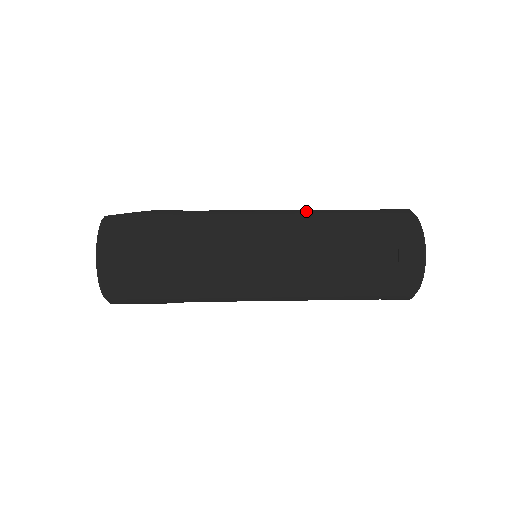
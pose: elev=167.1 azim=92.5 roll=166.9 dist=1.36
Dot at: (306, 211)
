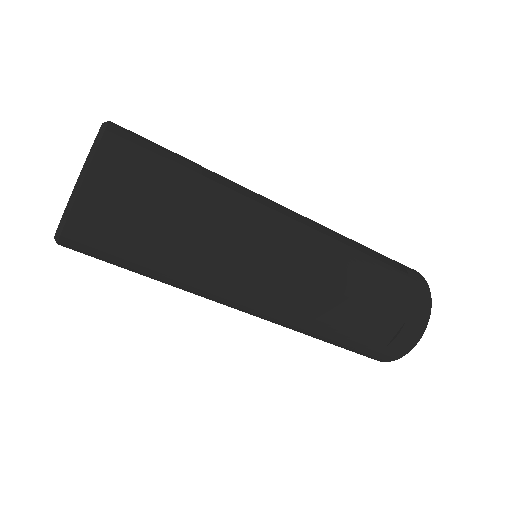
Dot at: occluded
